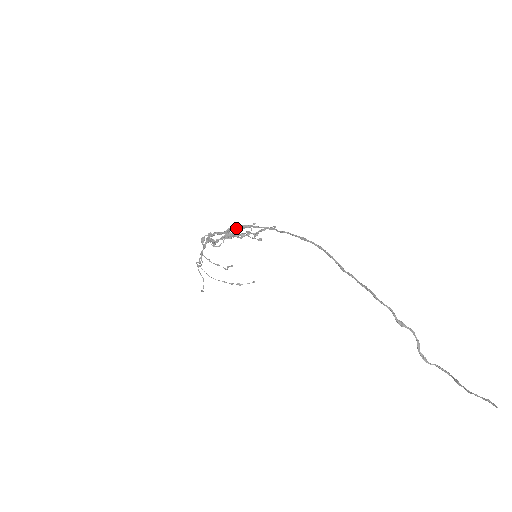
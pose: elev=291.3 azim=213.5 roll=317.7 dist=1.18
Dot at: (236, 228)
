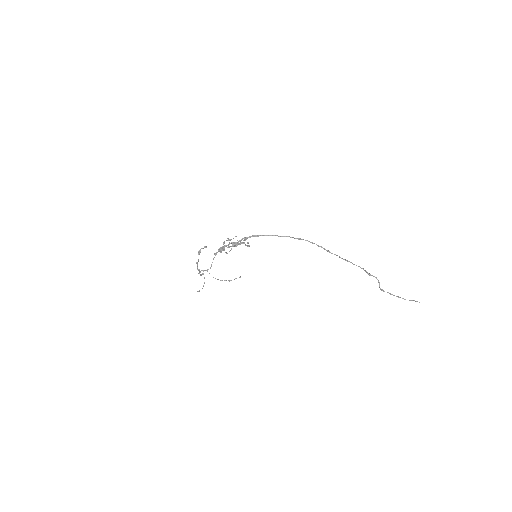
Dot at: occluded
